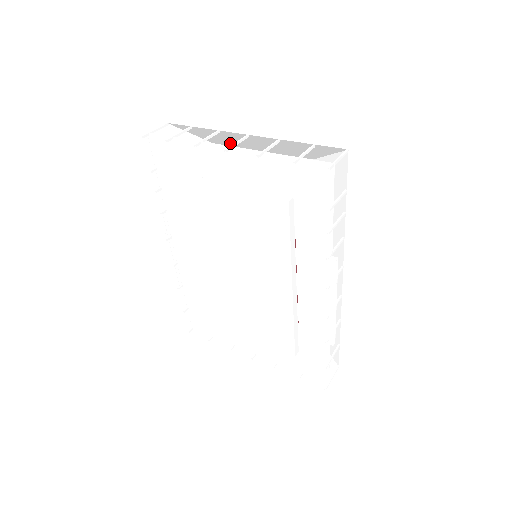
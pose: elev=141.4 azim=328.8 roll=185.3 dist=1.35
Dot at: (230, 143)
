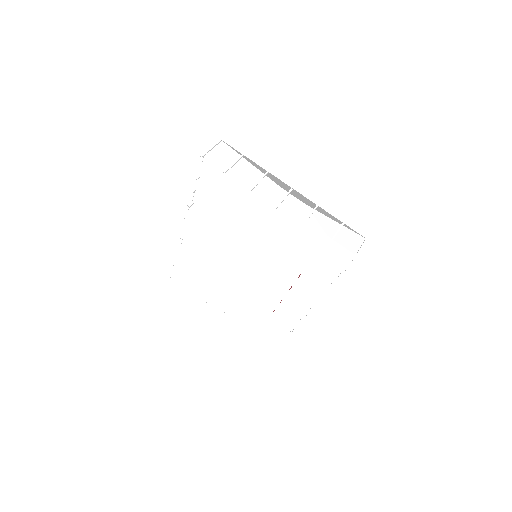
Dot at: (270, 176)
